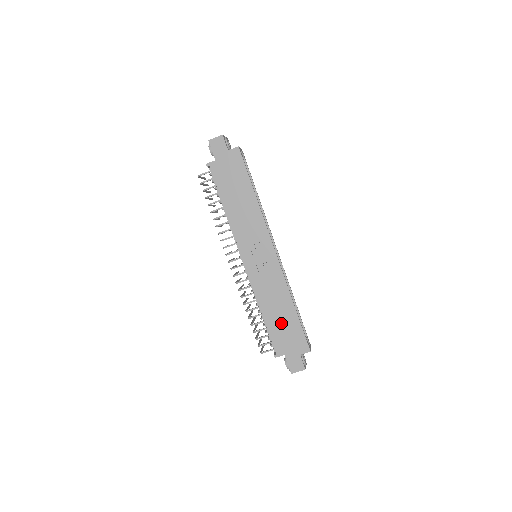
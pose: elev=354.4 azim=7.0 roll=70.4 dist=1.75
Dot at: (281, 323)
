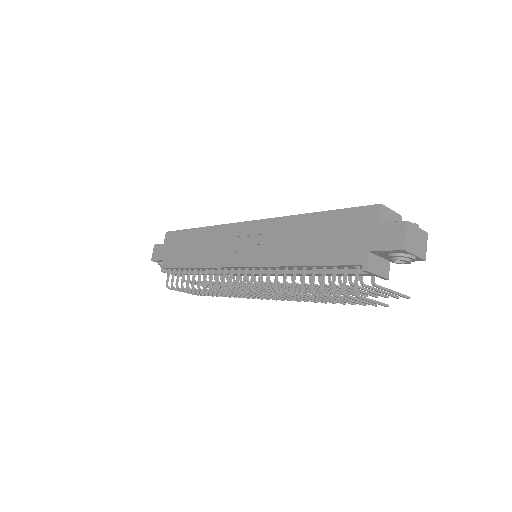
Dot at: (322, 241)
